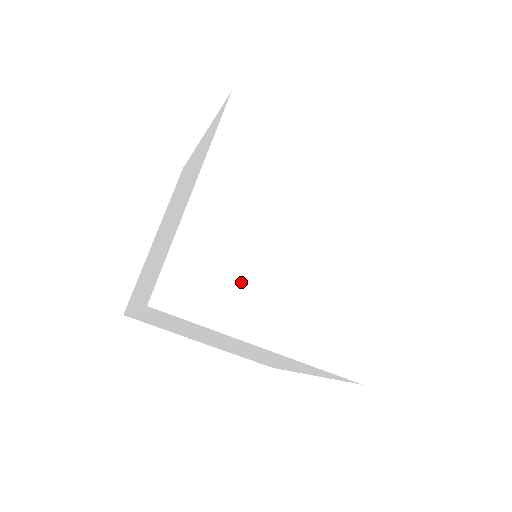
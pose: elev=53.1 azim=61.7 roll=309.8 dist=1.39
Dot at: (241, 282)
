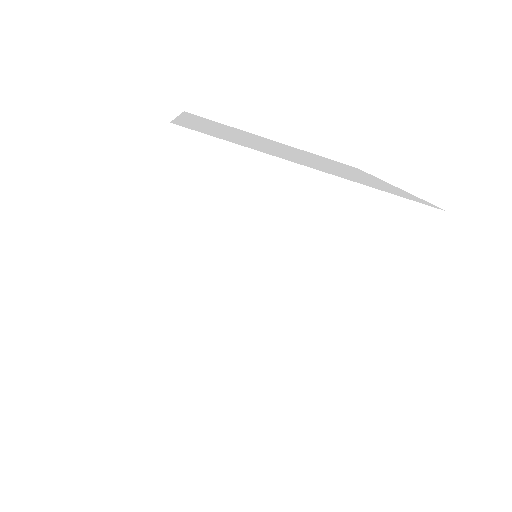
Dot at: (202, 356)
